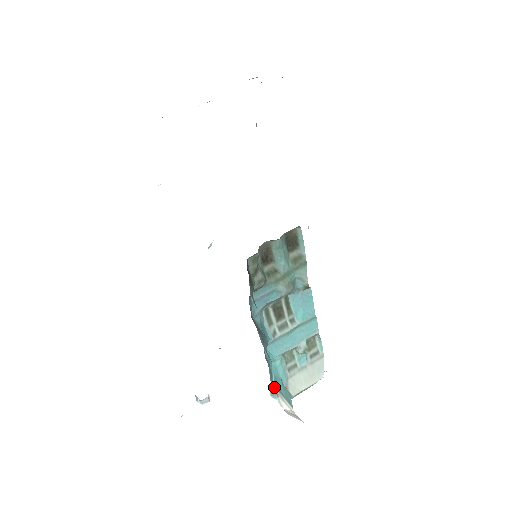
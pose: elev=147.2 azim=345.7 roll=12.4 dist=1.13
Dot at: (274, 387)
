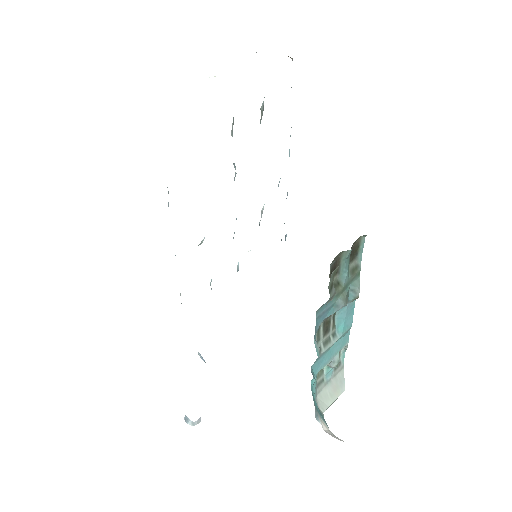
Dot at: (315, 408)
